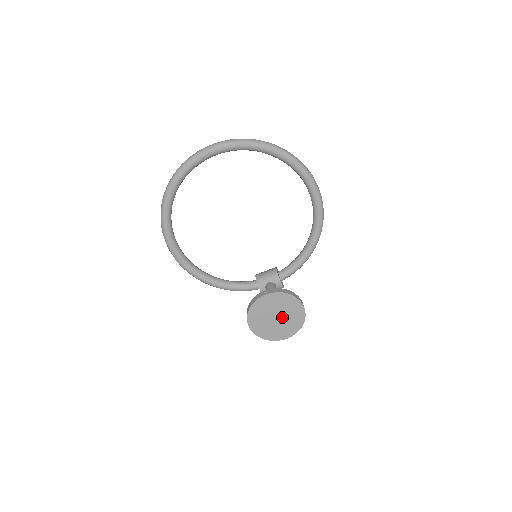
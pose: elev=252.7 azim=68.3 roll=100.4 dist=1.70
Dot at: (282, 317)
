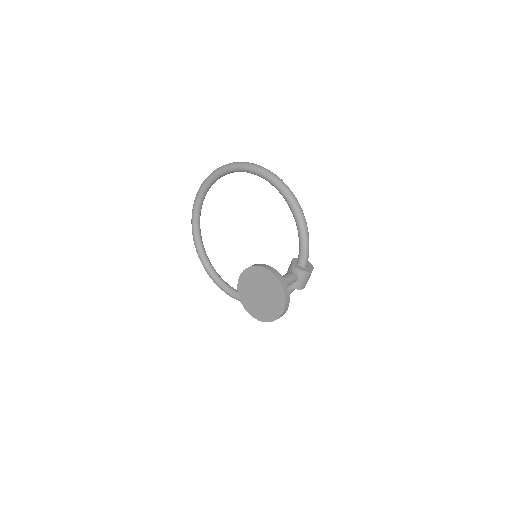
Dot at: (264, 291)
